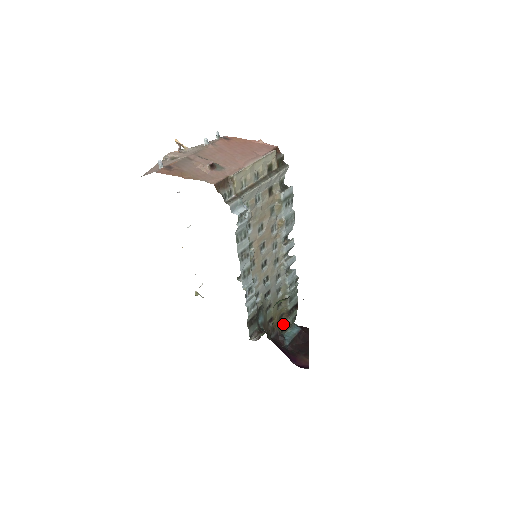
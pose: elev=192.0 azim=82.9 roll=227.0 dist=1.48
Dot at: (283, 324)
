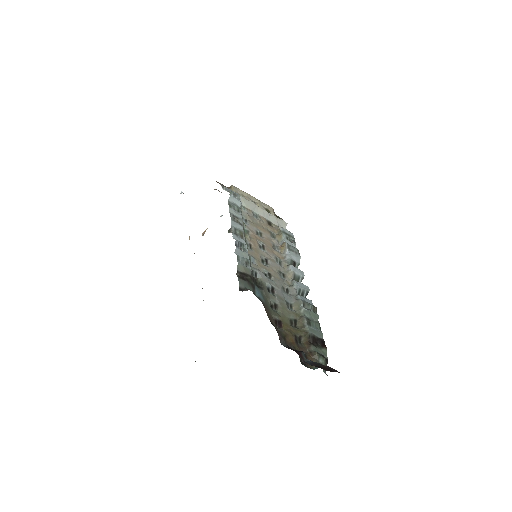
Dot at: occluded
